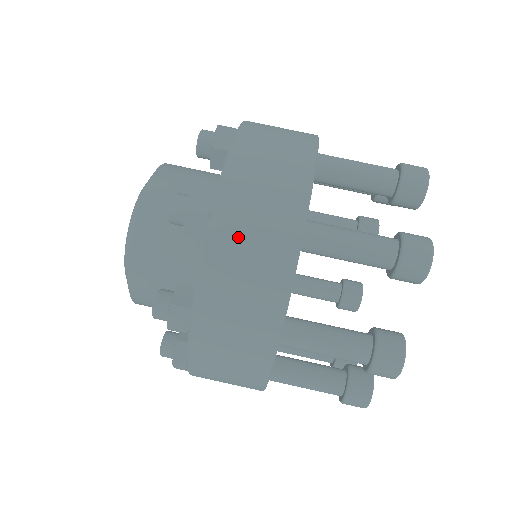
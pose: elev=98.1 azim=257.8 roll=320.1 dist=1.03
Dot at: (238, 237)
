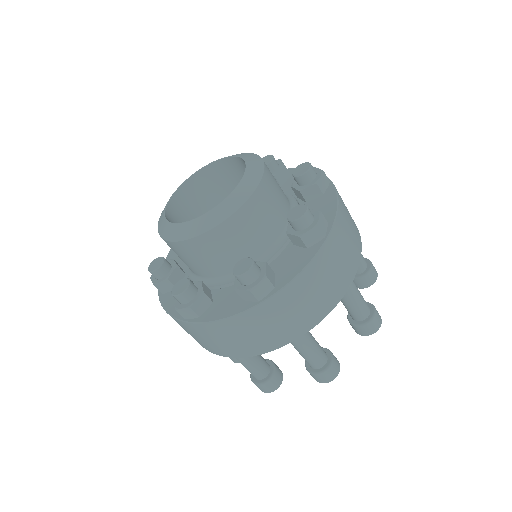
Dot at: (190, 332)
